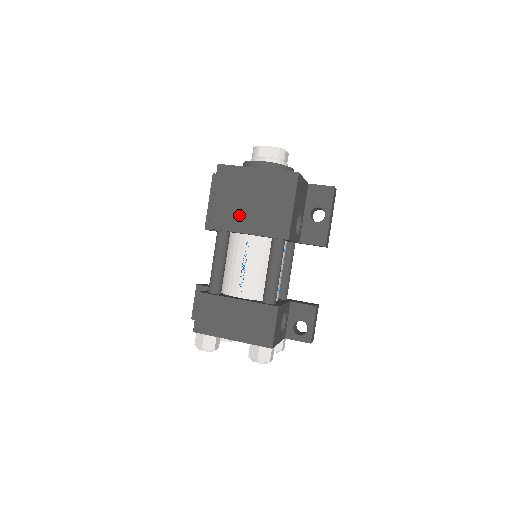
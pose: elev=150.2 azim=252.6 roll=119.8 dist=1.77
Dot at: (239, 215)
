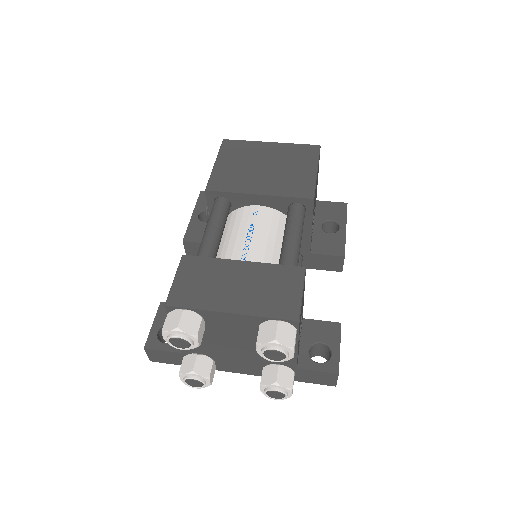
Dot at: (248, 178)
